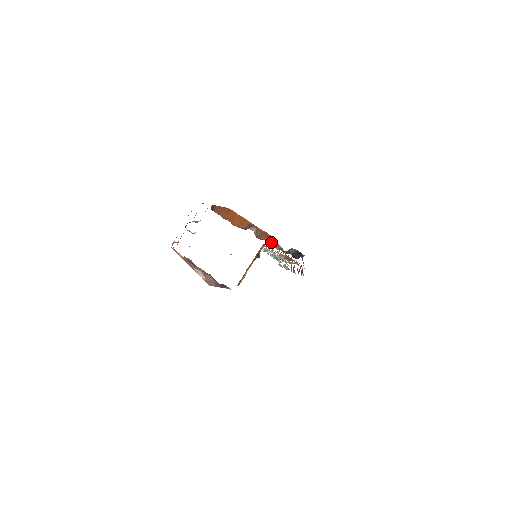
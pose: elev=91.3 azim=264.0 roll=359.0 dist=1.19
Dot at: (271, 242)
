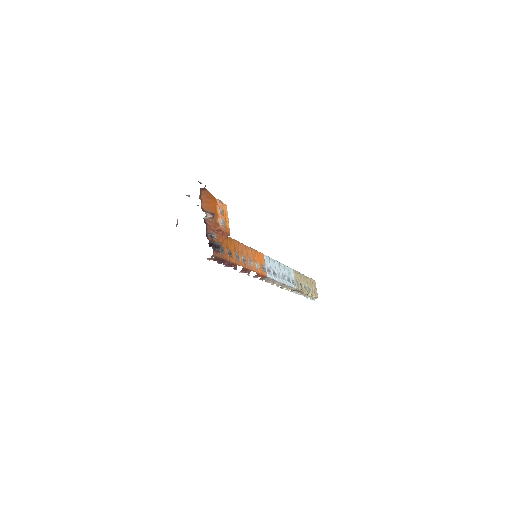
Dot at: (211, 229)
